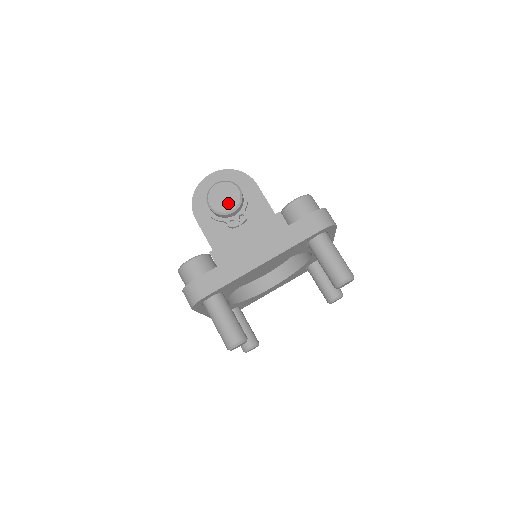
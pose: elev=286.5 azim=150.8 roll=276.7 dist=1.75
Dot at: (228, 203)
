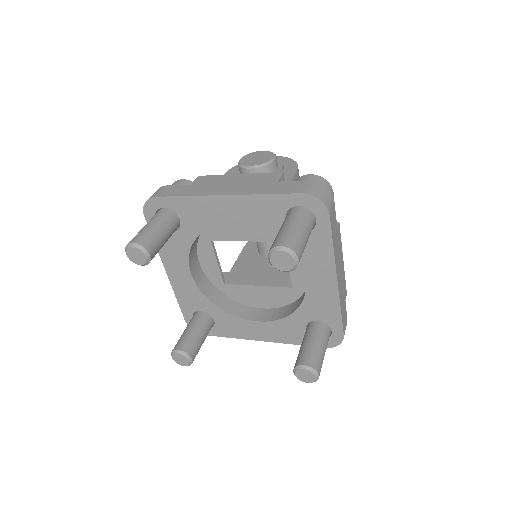
Dot at: (254, 161)
